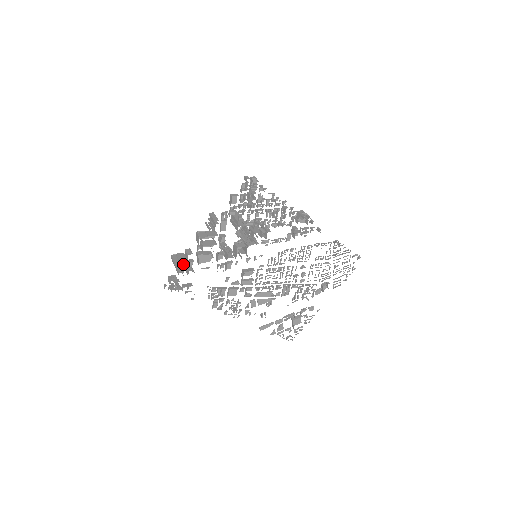
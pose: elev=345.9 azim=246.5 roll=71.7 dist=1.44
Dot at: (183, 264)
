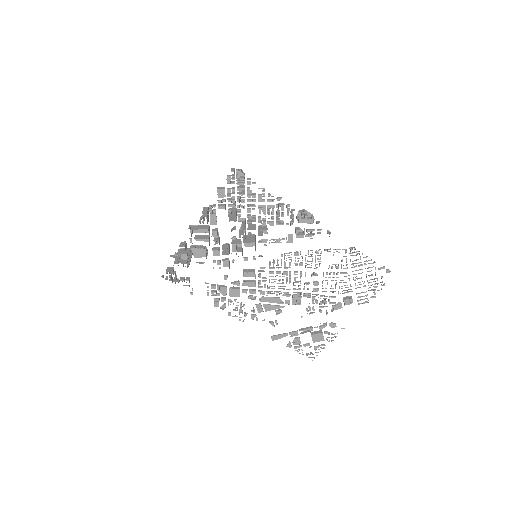
Dot at: (177, 256)
